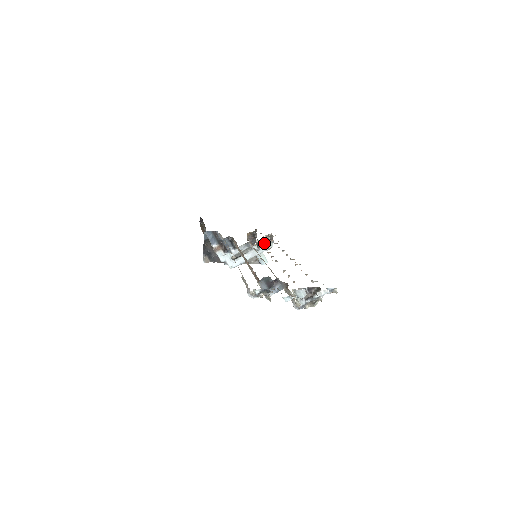
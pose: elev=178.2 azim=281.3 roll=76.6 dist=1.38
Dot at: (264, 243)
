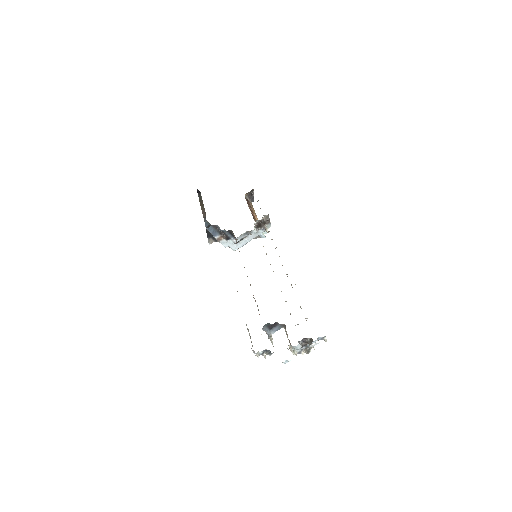
Dot at: (262, 224)
